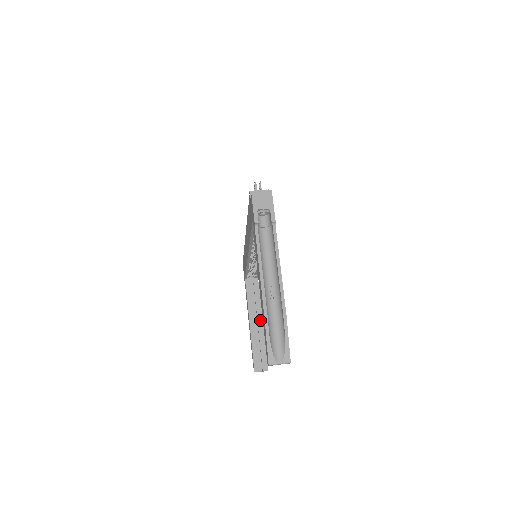
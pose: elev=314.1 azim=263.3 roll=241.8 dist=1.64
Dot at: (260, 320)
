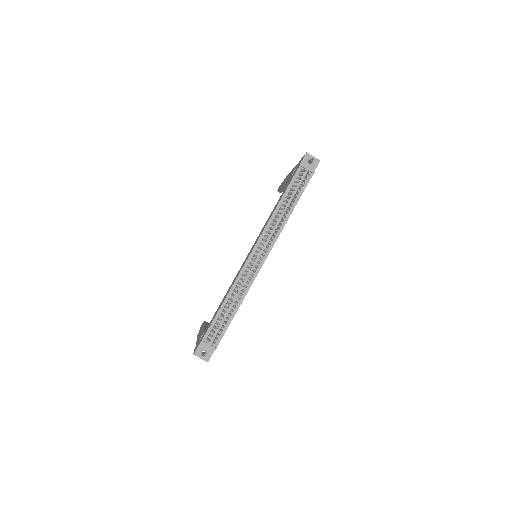
Dot at: occluded
